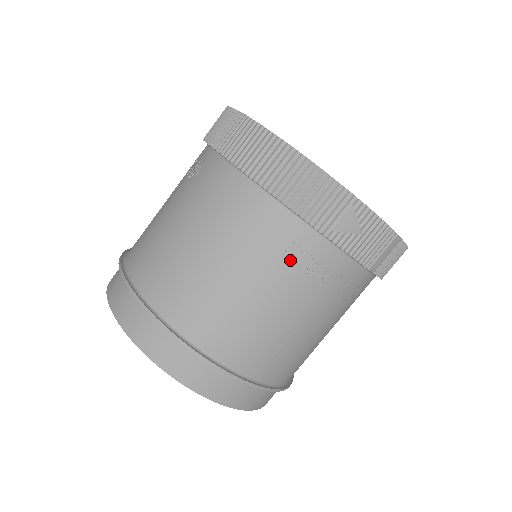
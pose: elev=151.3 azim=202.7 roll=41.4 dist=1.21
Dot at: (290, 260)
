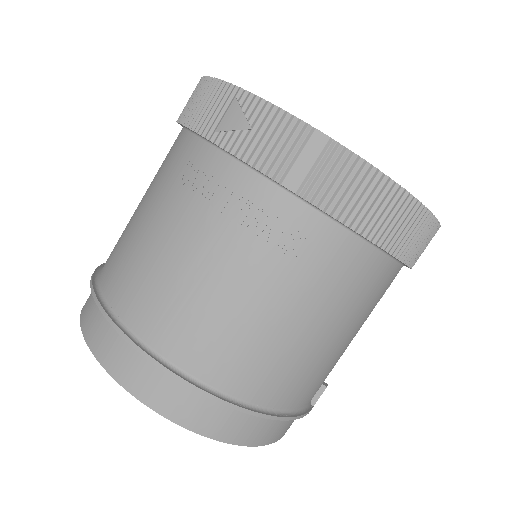
Dot at: (184, 181)
